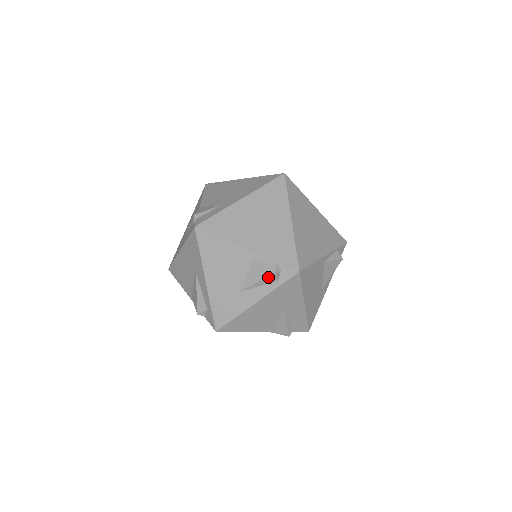
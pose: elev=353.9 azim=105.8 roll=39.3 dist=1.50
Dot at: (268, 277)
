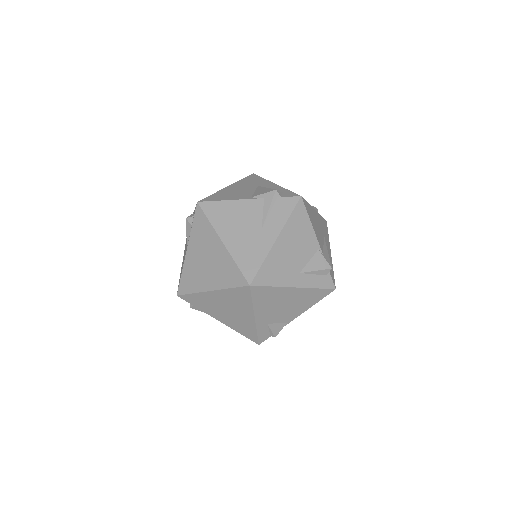
Dot at: (314, 207)
